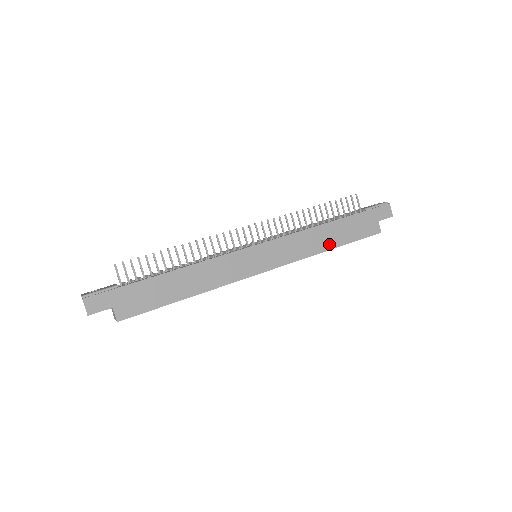
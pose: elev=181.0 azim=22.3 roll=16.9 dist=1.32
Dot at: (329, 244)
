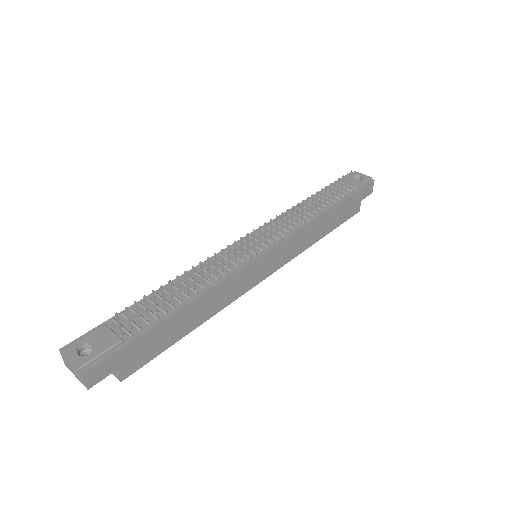
Dot at: (322, 233)
